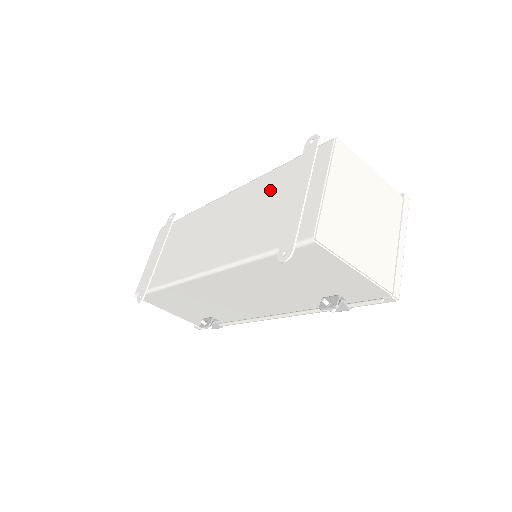
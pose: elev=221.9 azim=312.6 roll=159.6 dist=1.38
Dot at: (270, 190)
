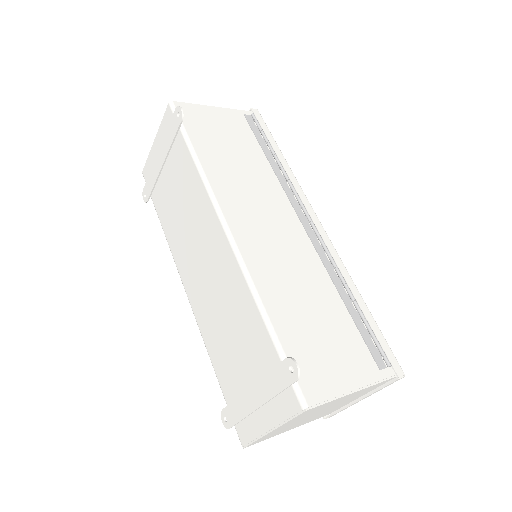
Dot at: (246, 332)
